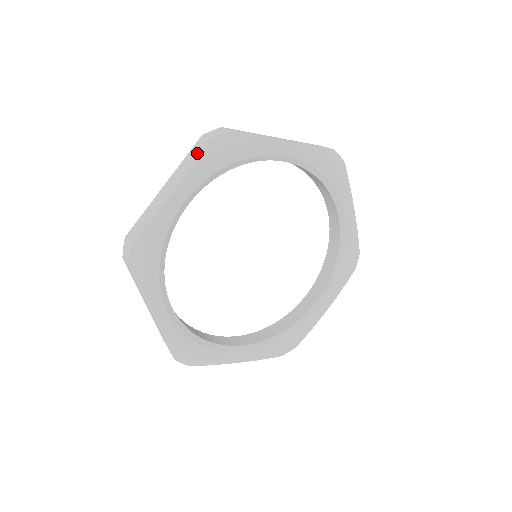
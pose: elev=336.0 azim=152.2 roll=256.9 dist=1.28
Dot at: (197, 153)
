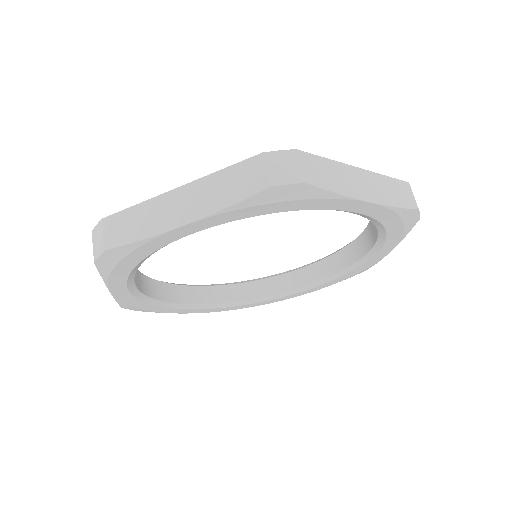
Dot at: occluded
